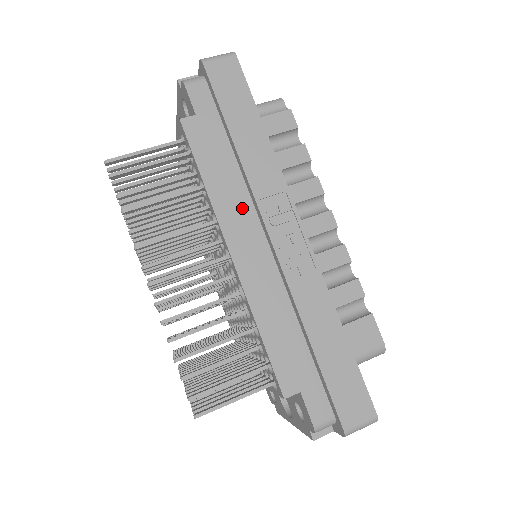
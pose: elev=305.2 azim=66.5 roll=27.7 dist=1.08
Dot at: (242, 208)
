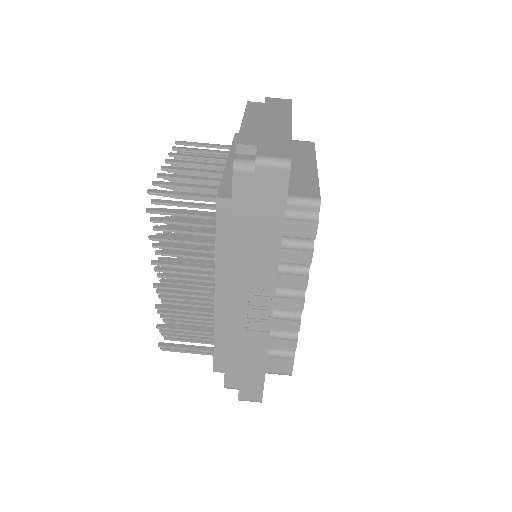
Dot at: (237, 275)
